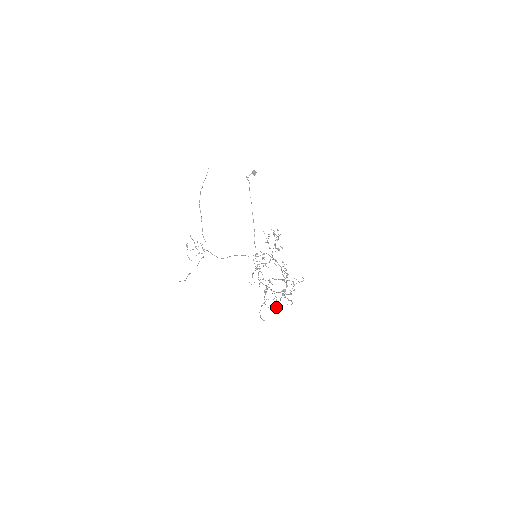
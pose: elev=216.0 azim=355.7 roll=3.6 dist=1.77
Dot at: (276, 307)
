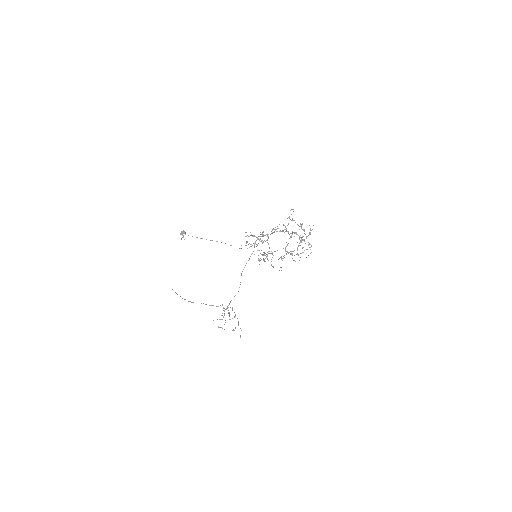
Dot at: occluded
